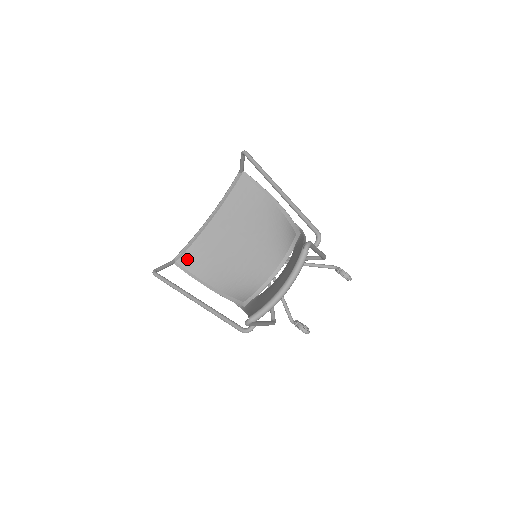
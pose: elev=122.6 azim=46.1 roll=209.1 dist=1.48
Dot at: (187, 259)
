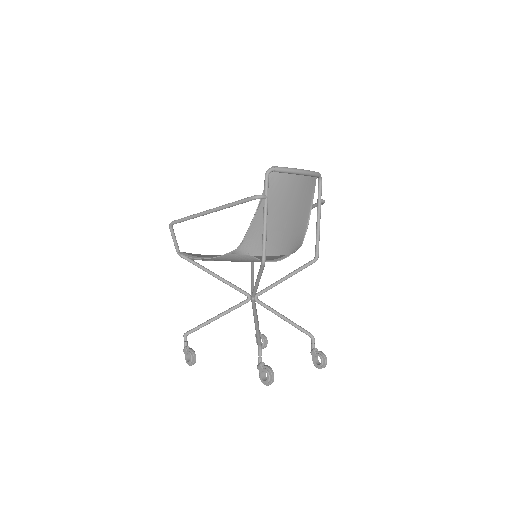
Dot at: (191, 254)
